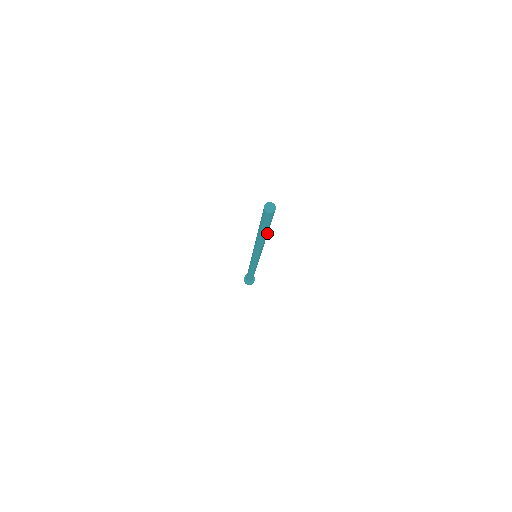
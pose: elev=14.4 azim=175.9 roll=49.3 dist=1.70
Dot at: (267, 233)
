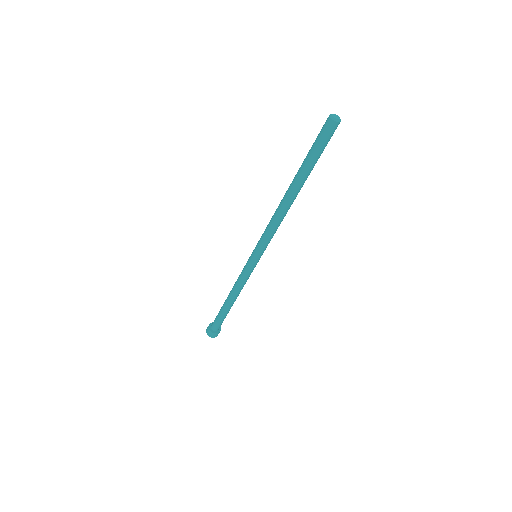
Dot at: (300, 184)
